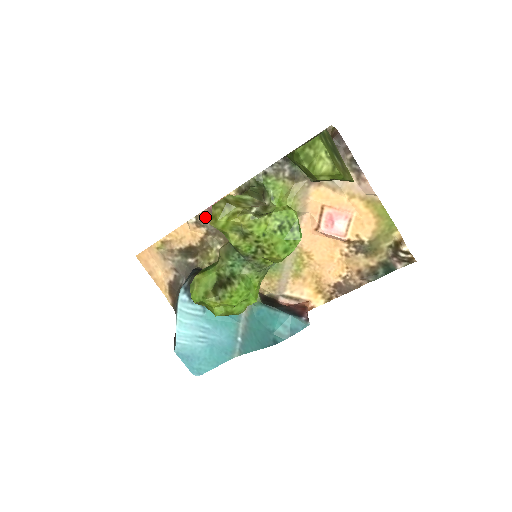
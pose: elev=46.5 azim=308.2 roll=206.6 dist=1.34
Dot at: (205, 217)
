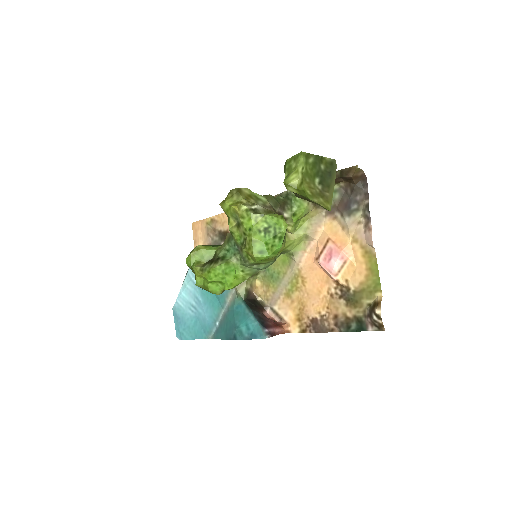
Dot at: occluded
